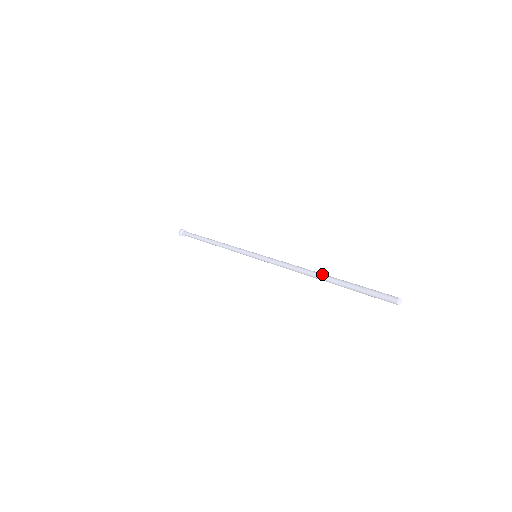
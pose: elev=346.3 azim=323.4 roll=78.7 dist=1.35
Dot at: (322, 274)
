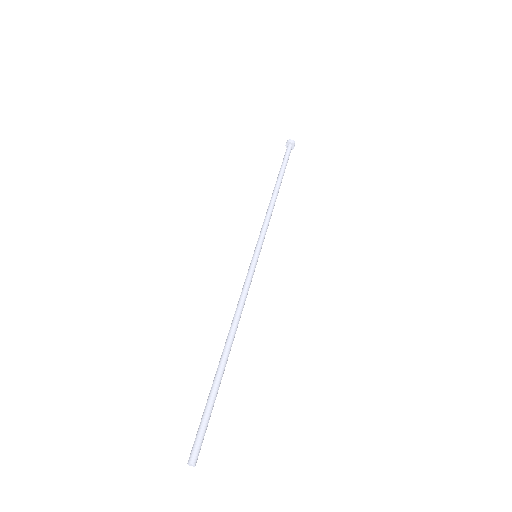
Dot at: (224, 352)
